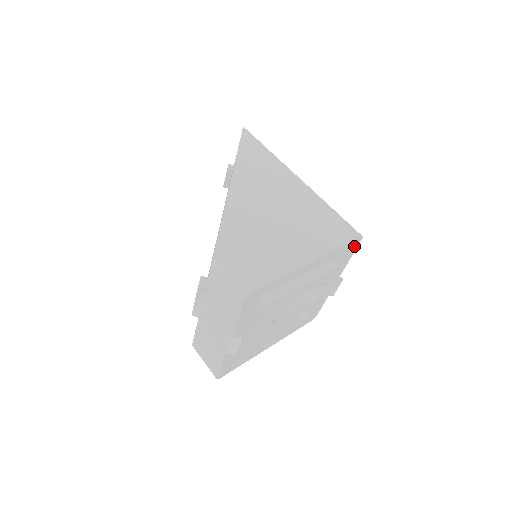
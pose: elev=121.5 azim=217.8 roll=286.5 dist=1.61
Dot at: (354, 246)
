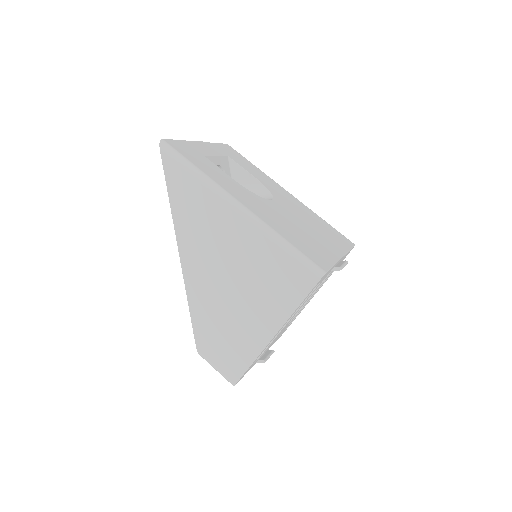
Dot at: occluded
